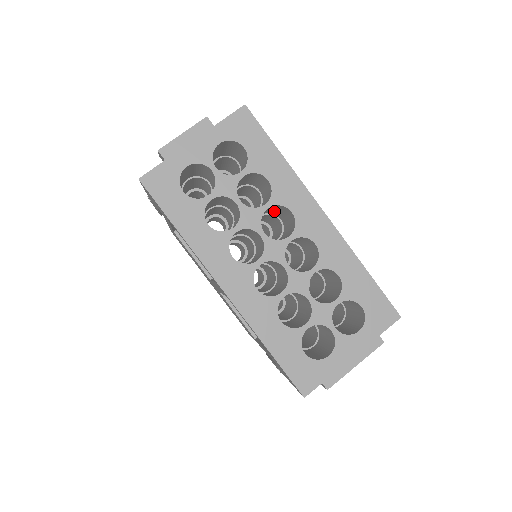
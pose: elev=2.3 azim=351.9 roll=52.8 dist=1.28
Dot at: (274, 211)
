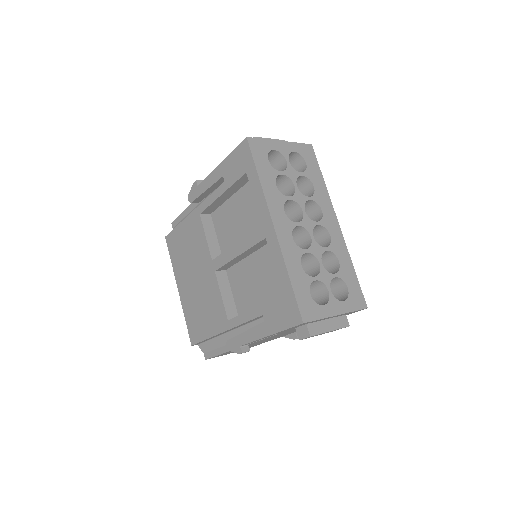
Dot at: occluded
